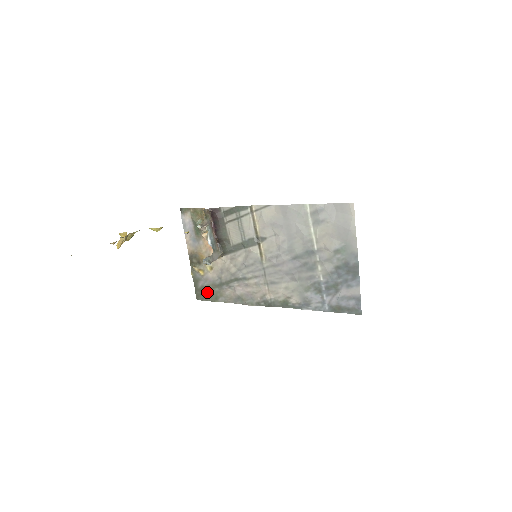
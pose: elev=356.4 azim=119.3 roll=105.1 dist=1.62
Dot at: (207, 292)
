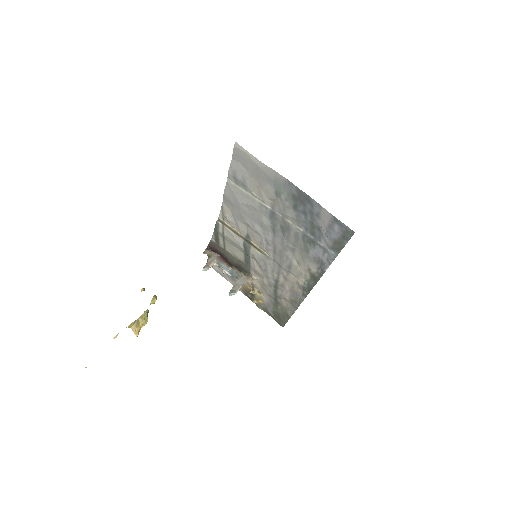
Dot at: (279, 315)
